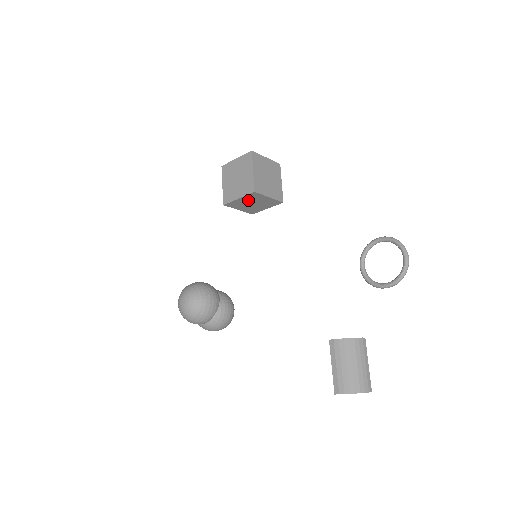
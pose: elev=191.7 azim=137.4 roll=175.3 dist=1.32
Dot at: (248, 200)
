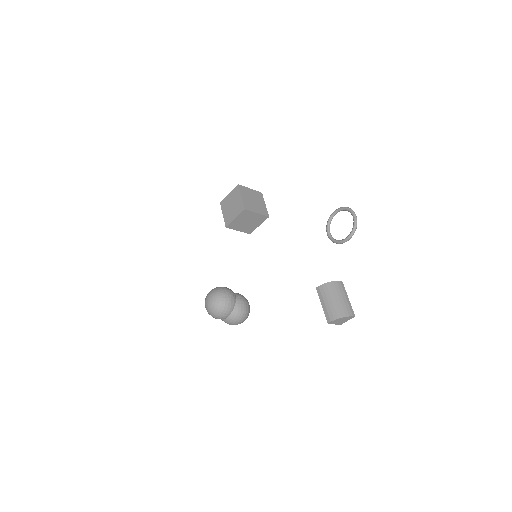
Dot at: (243, 219)
